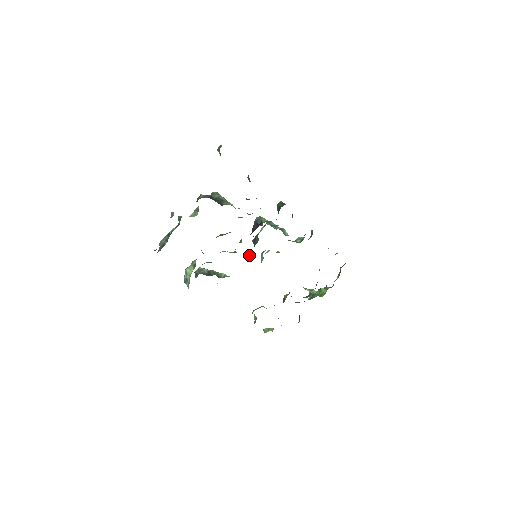
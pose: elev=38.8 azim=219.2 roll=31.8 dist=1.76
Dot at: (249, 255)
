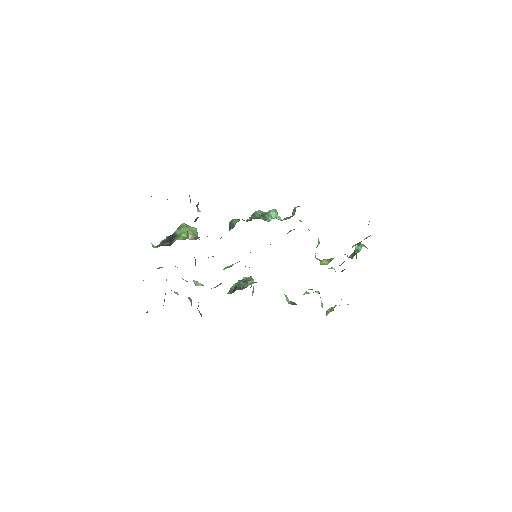
Dot at: occluded
